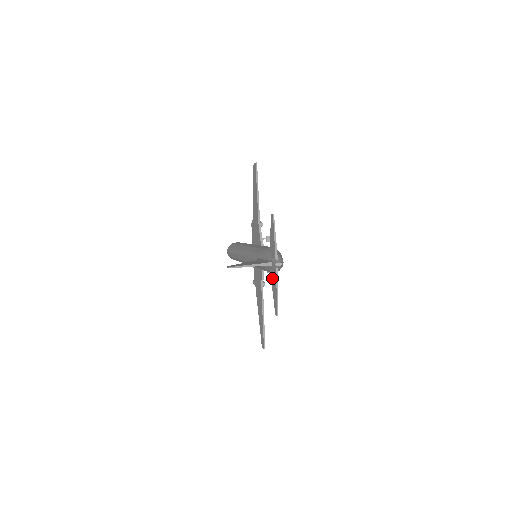
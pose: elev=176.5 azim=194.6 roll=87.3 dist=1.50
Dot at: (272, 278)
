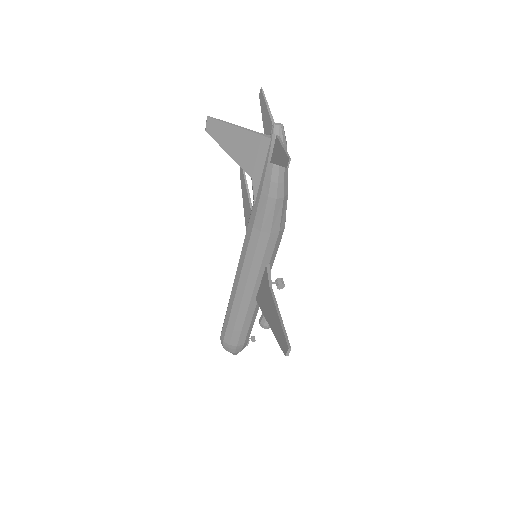
Dot at: (274, 157)
